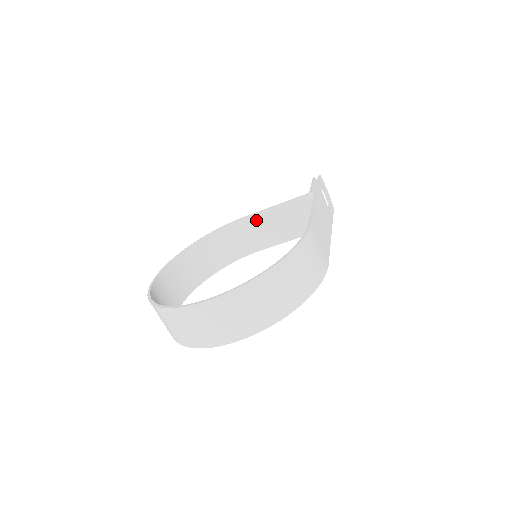
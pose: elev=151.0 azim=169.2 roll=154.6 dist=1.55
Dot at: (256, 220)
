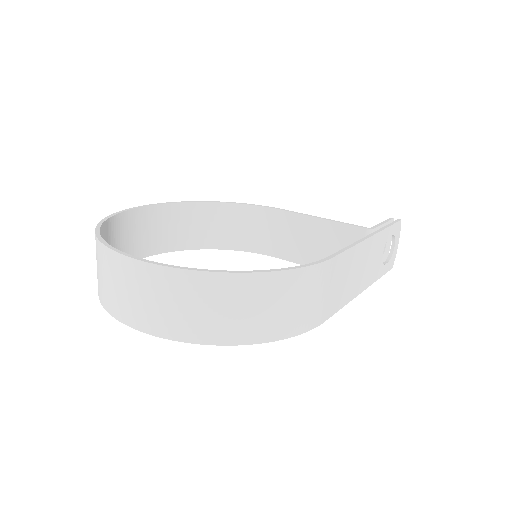
Dot at: (293, 221)
